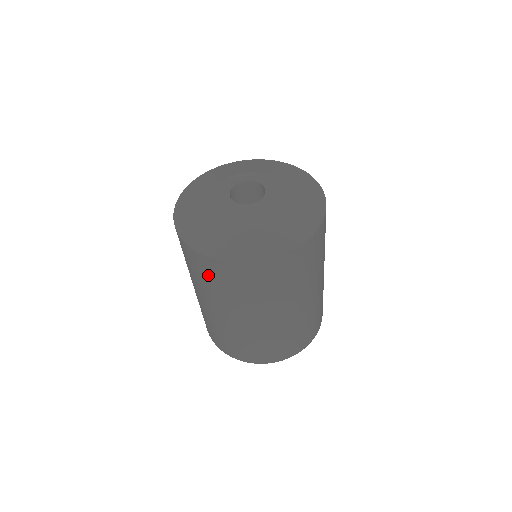
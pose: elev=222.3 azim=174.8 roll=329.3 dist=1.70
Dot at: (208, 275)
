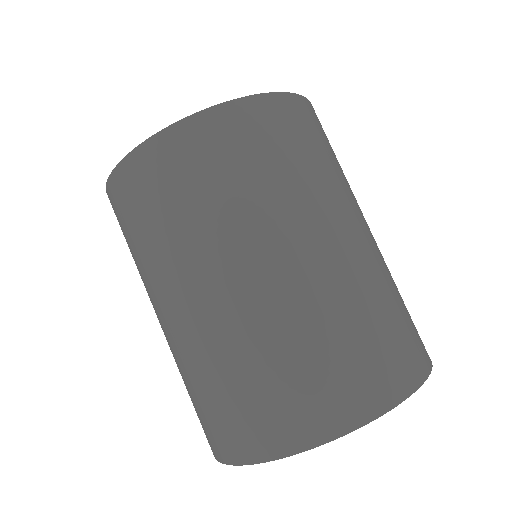
Dot at: occluded
